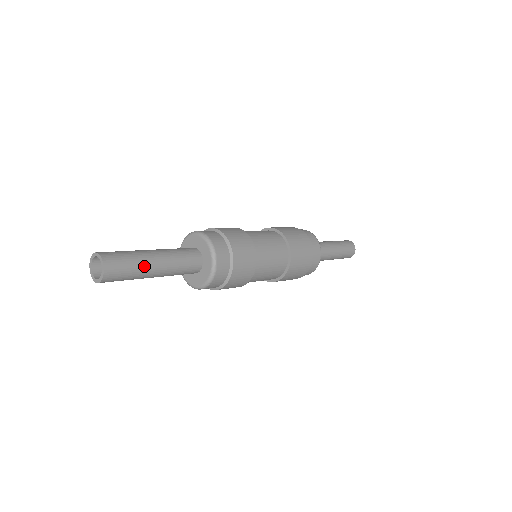
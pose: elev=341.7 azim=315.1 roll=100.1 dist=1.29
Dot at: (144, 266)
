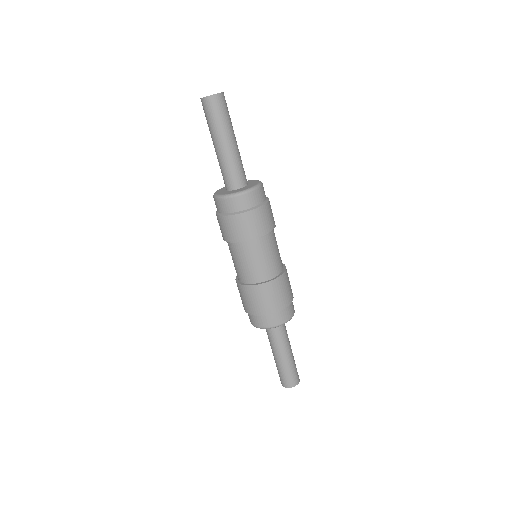
Dot at: (232, 127)
